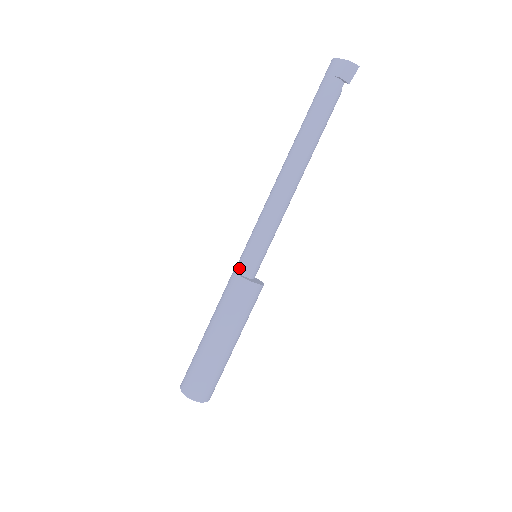
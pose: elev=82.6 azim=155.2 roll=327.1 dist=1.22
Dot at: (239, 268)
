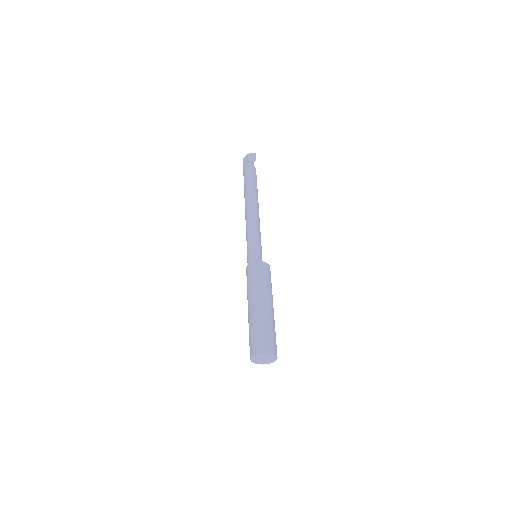
Dot at: occluded
